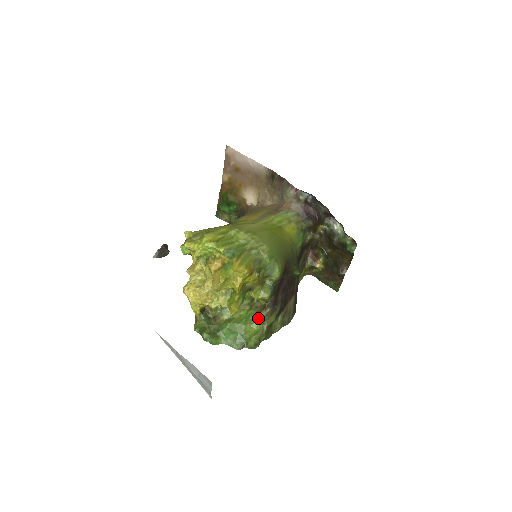
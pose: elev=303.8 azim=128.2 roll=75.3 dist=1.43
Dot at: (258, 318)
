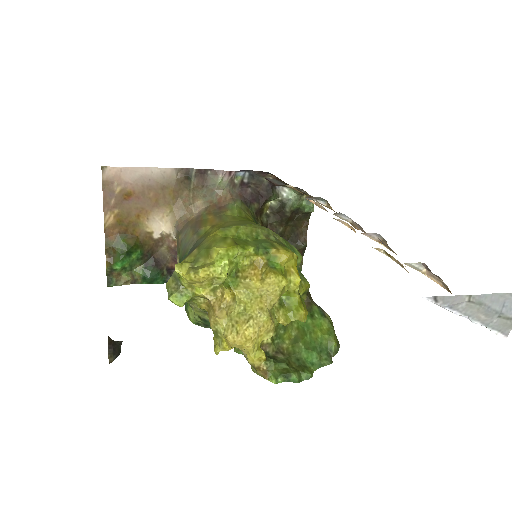
Dot at: (316, 316)
